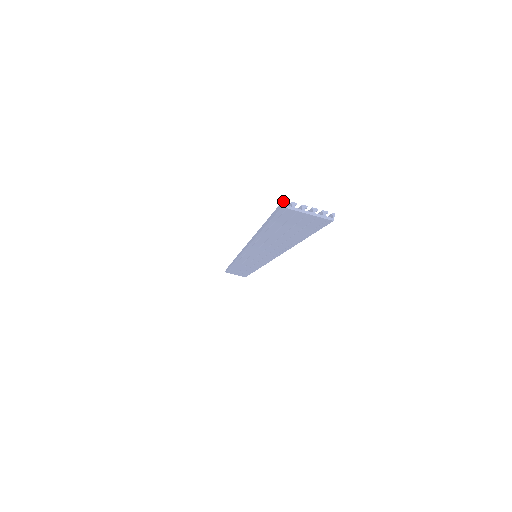
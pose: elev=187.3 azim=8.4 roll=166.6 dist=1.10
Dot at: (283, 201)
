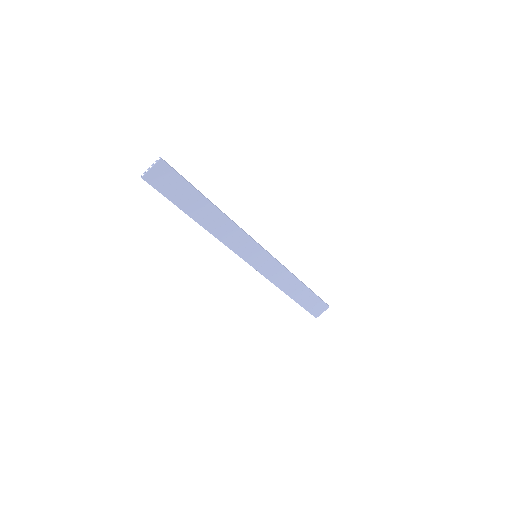
Dot at: occluded
